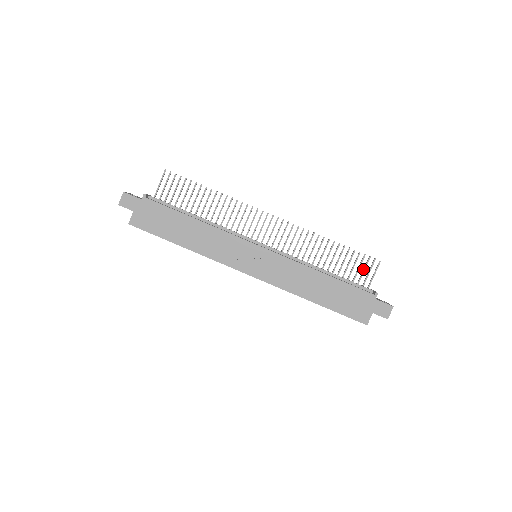
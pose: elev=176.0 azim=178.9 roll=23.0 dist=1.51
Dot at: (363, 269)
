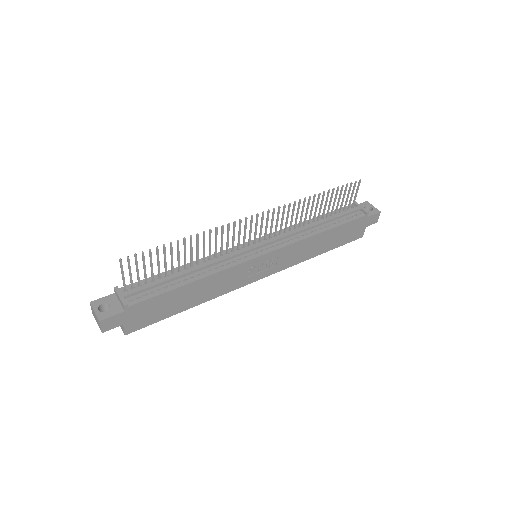
Dot at: (347, 195)
